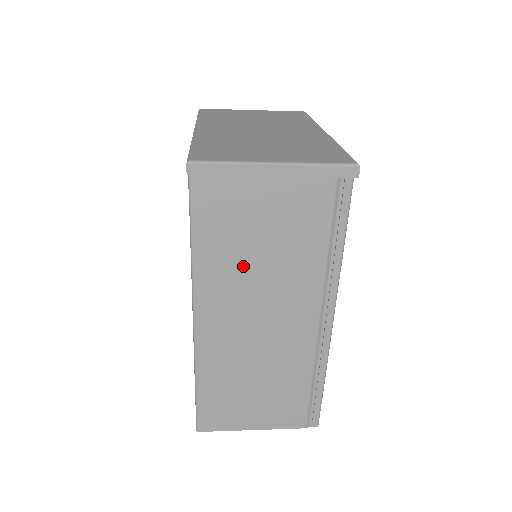
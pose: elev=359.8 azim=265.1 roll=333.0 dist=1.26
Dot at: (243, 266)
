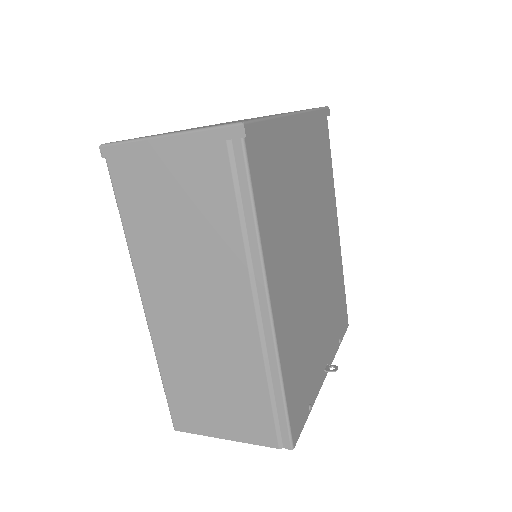
Dot at: (168, 246)
